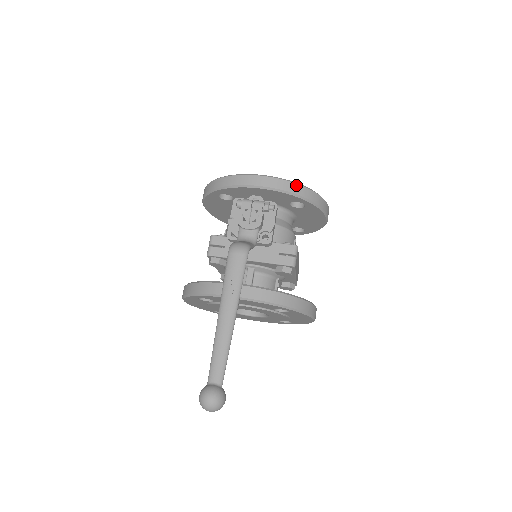
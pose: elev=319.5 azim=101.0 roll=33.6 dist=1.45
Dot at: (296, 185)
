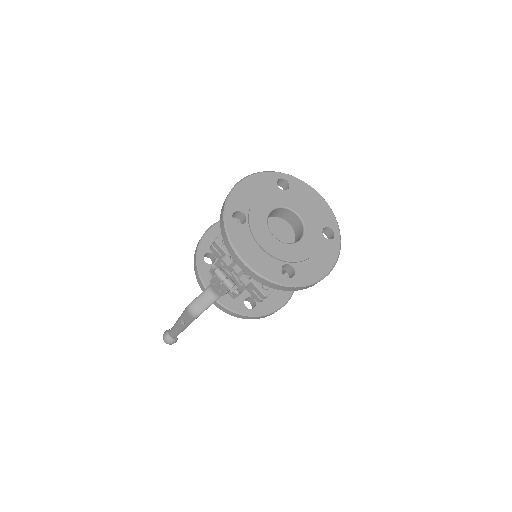
Dot at: (271, 283)
